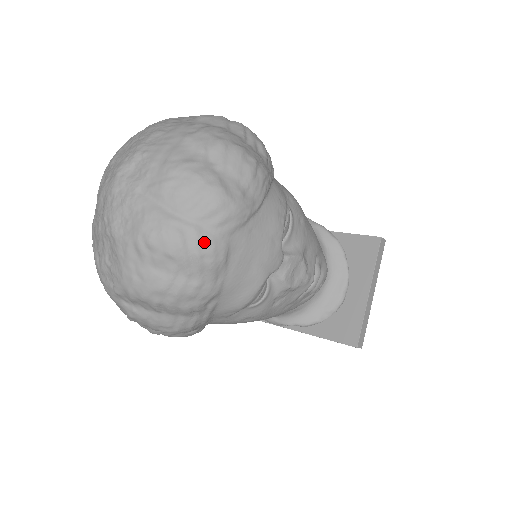
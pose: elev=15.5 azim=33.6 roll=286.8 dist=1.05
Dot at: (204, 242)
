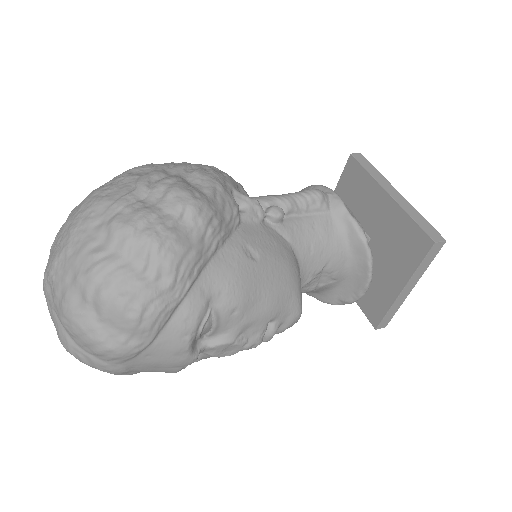
Dot at: (101, 366)
